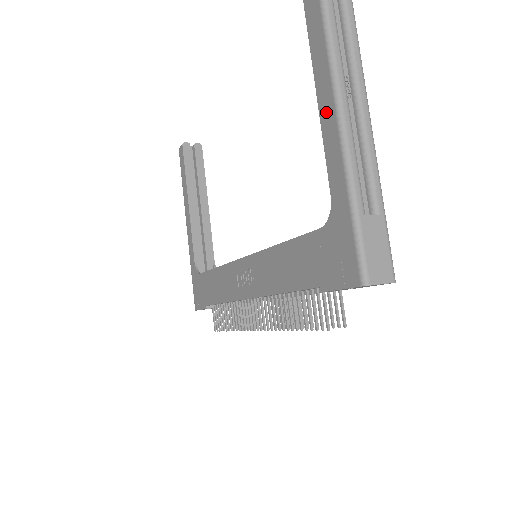
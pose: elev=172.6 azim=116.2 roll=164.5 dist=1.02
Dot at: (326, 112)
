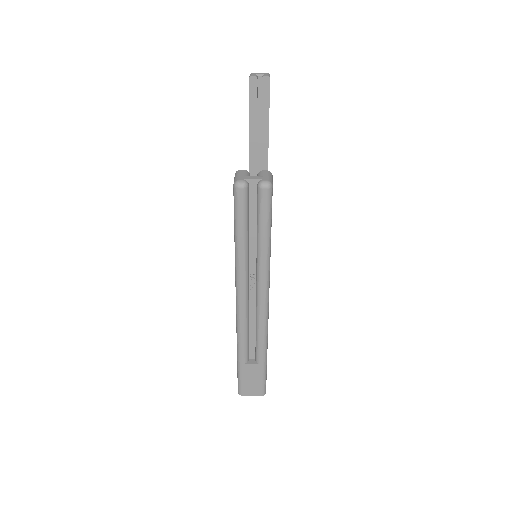
Dot at: occluded
